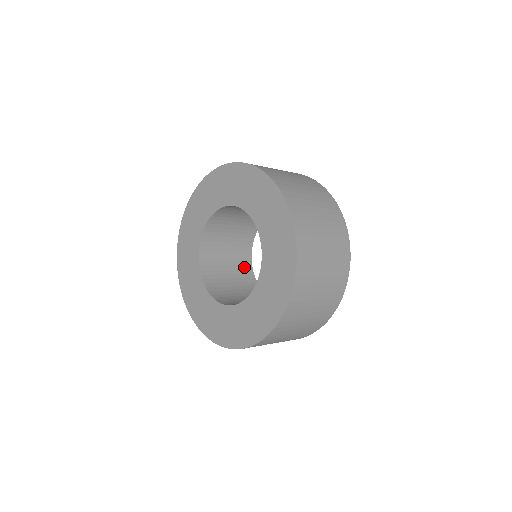
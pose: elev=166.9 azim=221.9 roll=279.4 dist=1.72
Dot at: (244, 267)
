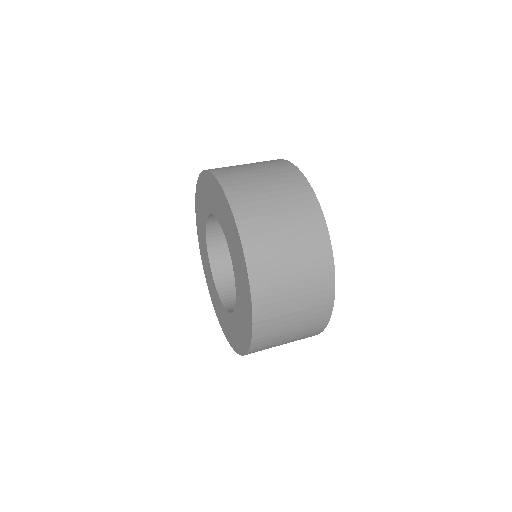
Dot at: occluded
